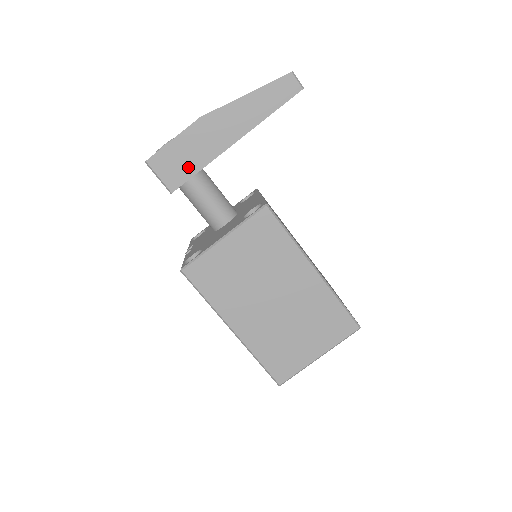
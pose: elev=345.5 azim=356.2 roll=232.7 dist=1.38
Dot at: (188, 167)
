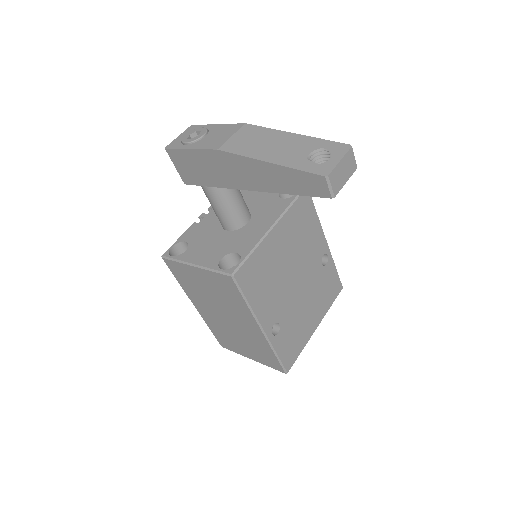
Dot at: (201, 177)
